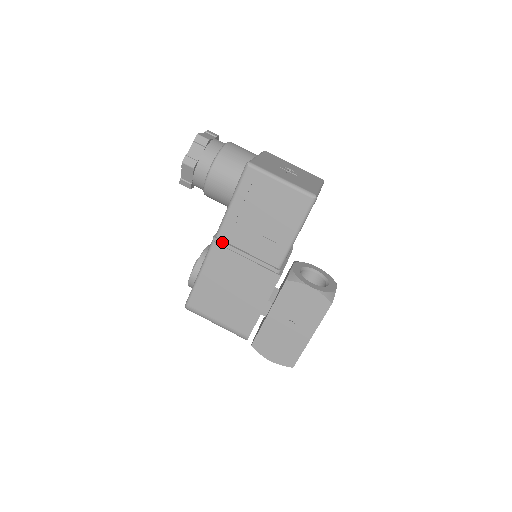
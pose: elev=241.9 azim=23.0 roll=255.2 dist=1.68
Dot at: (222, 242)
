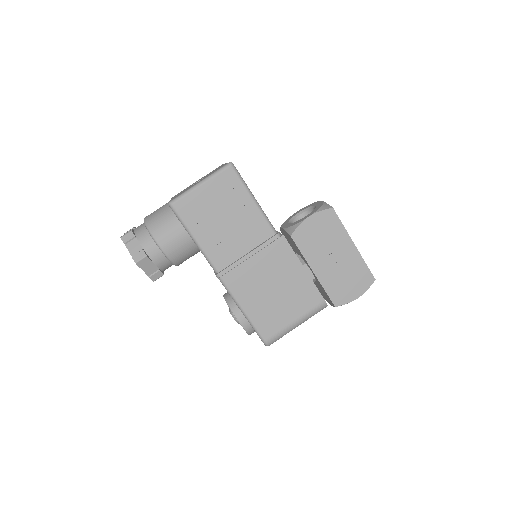
Dot at: (225, 270)
